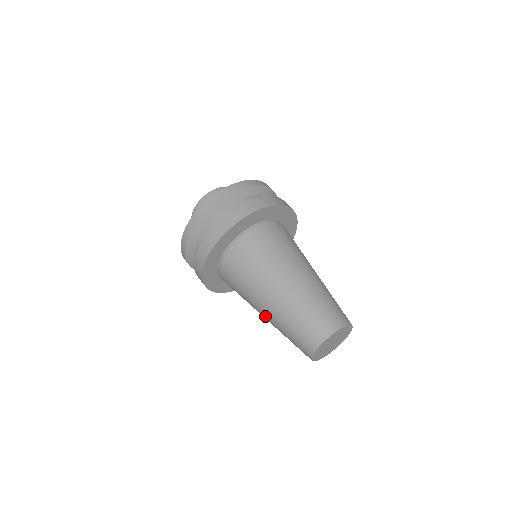
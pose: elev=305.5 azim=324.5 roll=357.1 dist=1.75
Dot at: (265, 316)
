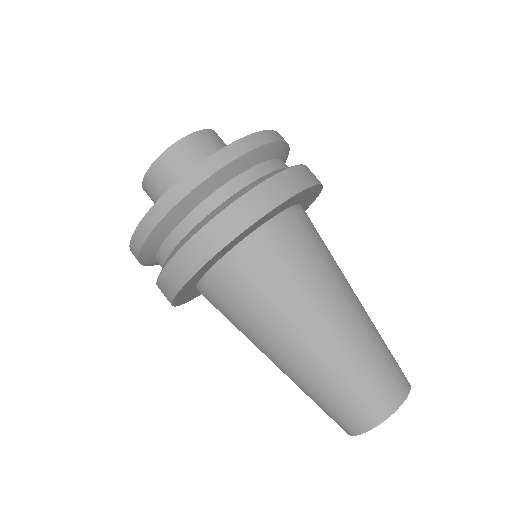
Dot at: (278, 365)
